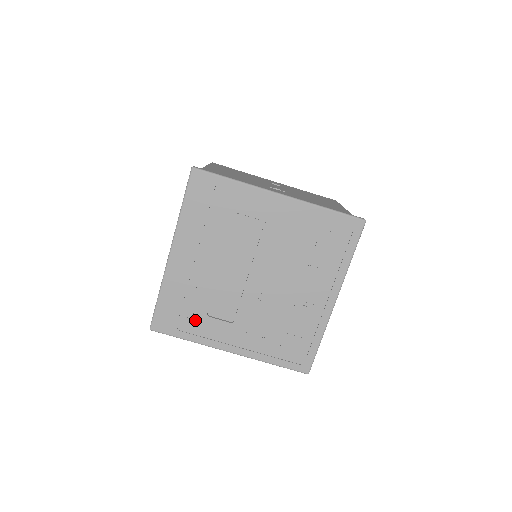
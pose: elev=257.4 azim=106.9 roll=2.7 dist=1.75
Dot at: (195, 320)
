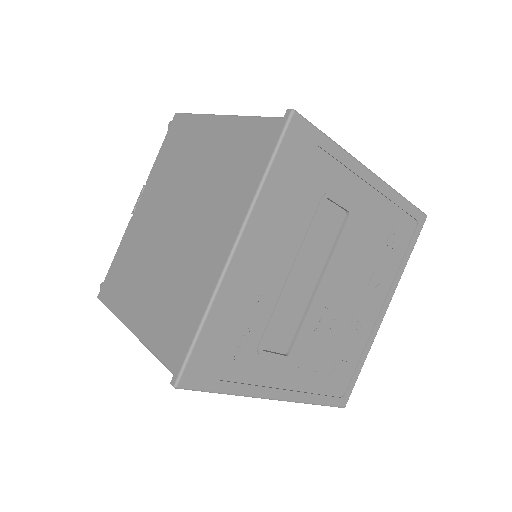
Dot at: (243, 359)
